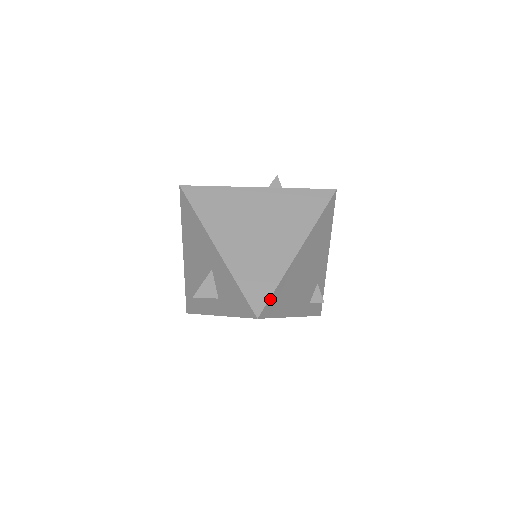
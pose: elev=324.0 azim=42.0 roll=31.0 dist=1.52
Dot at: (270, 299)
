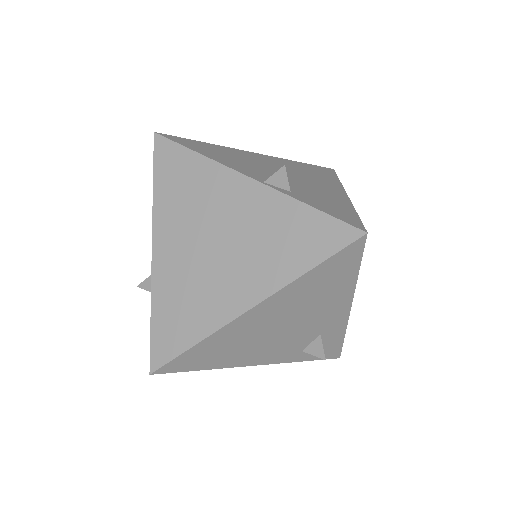
Dot at: (177, 358)
